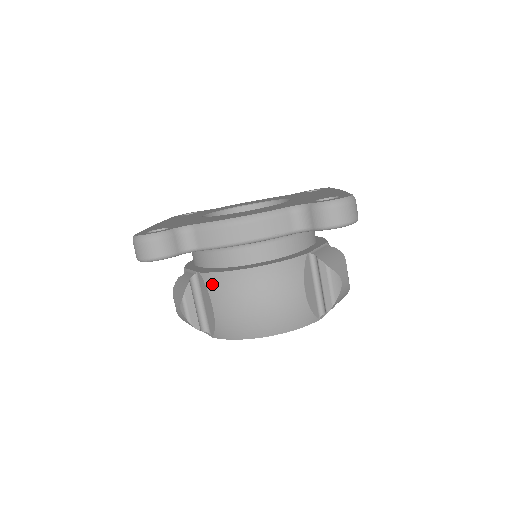
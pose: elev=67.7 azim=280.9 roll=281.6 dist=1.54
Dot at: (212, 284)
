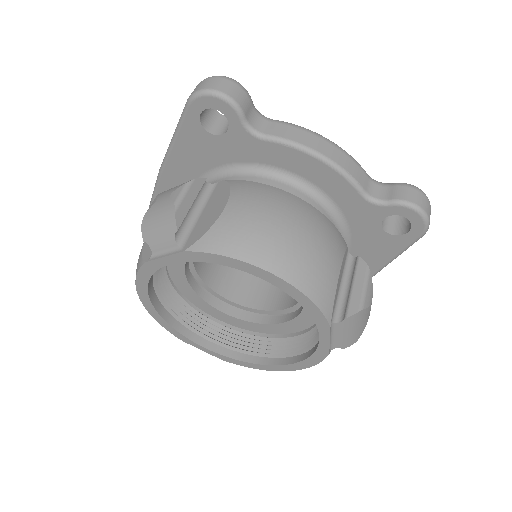
Dot at: (242, 186)
